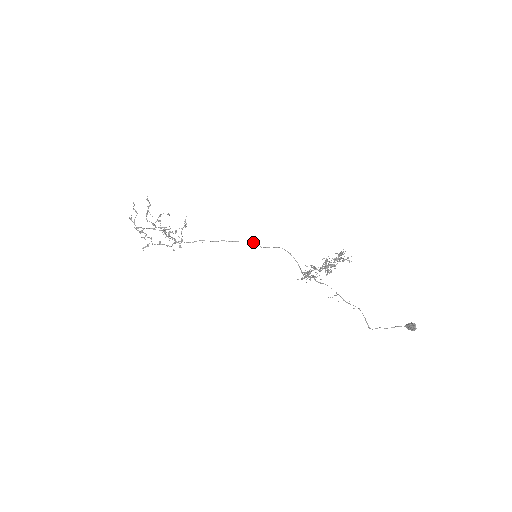
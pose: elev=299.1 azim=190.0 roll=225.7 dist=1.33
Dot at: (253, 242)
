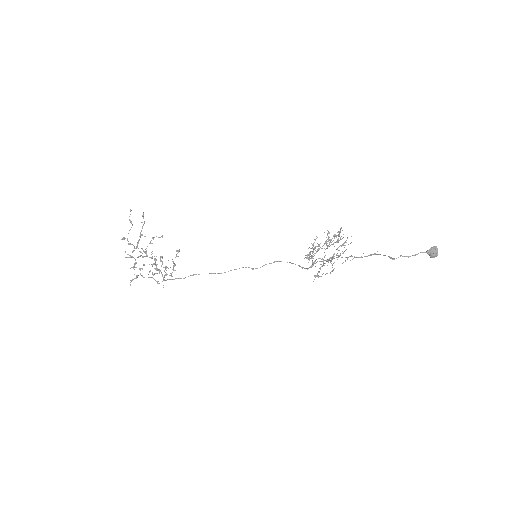
Dot at: (248, 267)
